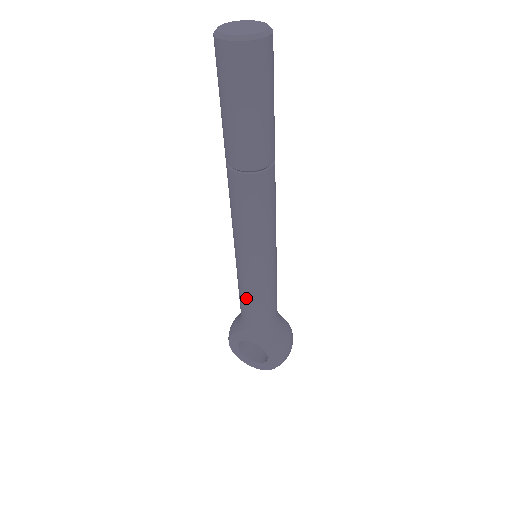
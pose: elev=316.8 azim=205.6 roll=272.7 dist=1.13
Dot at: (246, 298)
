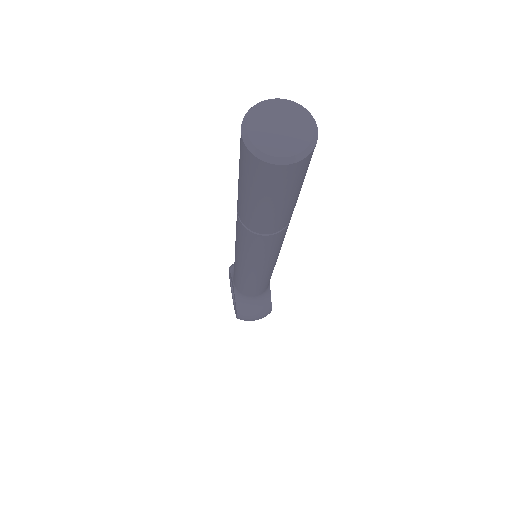
Dot at: occluded
